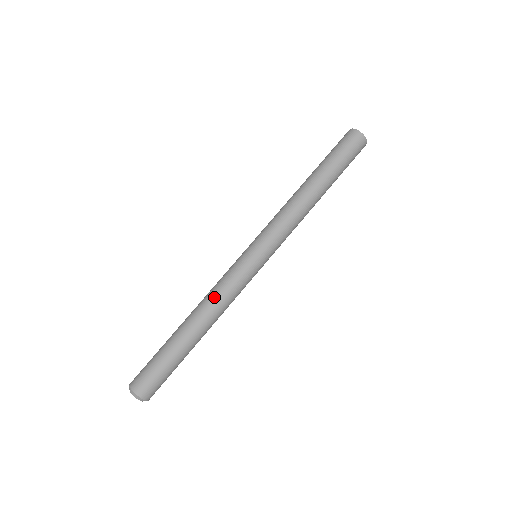
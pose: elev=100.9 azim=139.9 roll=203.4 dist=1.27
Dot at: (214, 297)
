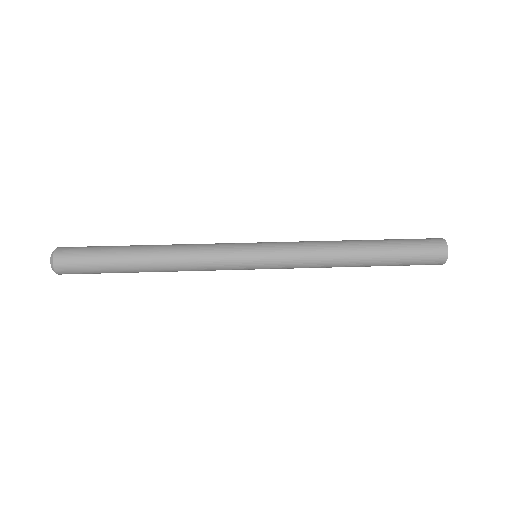
Dot at: (188, 250)
